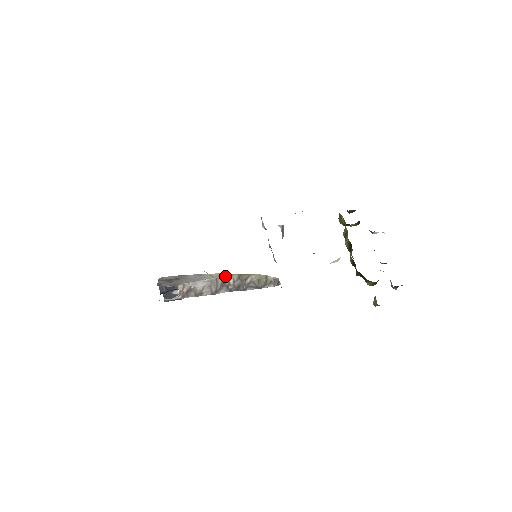
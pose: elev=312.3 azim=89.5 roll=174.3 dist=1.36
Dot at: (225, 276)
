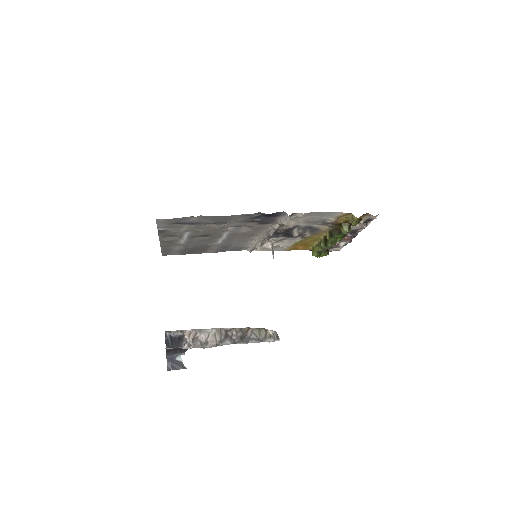
Dot at: (228, 328)
